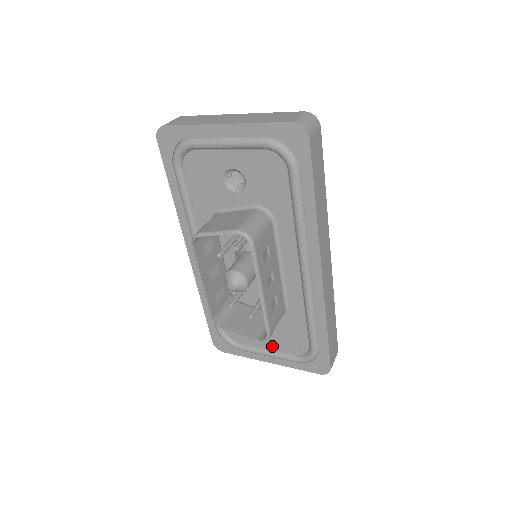
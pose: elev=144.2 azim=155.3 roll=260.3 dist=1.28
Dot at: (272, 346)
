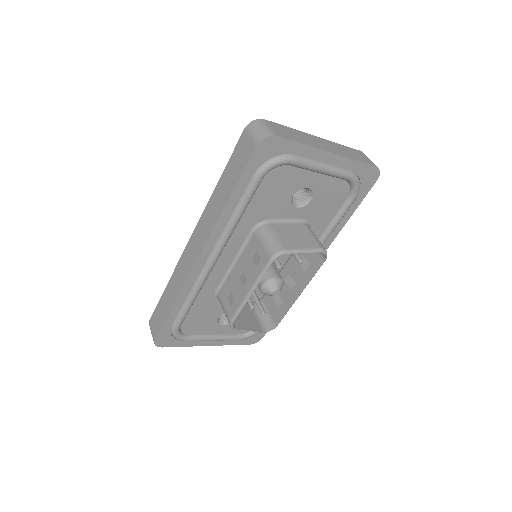
Dot at: (223, 331)
